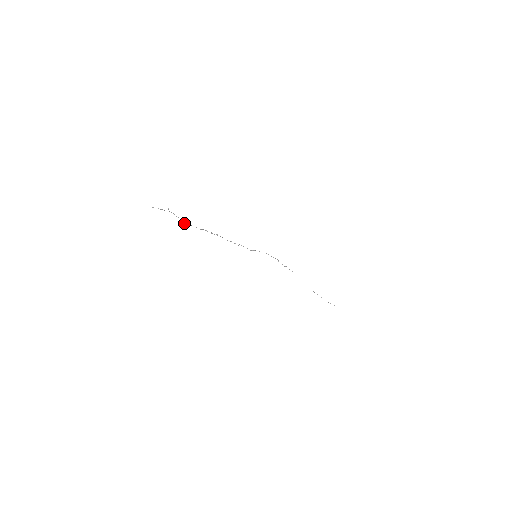
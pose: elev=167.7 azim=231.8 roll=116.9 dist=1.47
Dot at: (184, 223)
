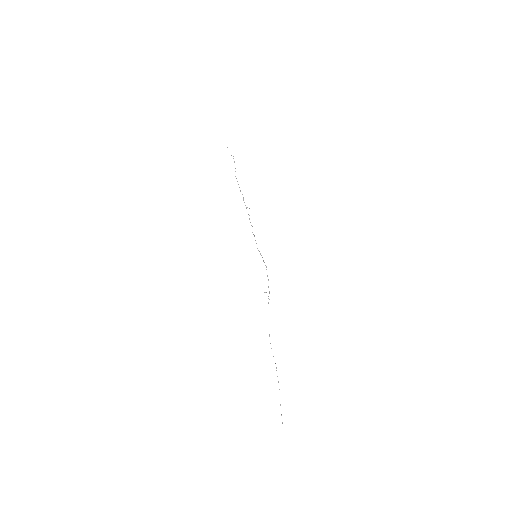
Dot at: occluded
